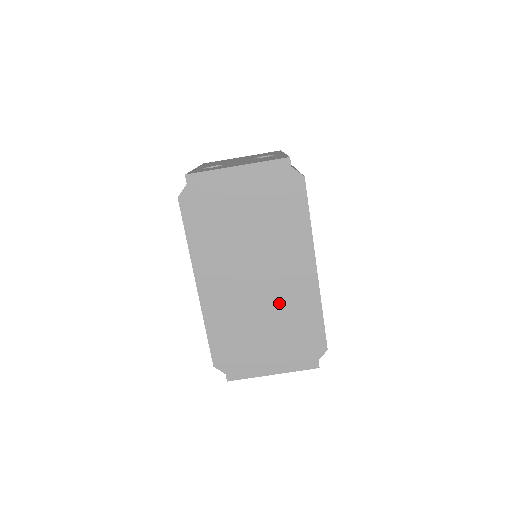
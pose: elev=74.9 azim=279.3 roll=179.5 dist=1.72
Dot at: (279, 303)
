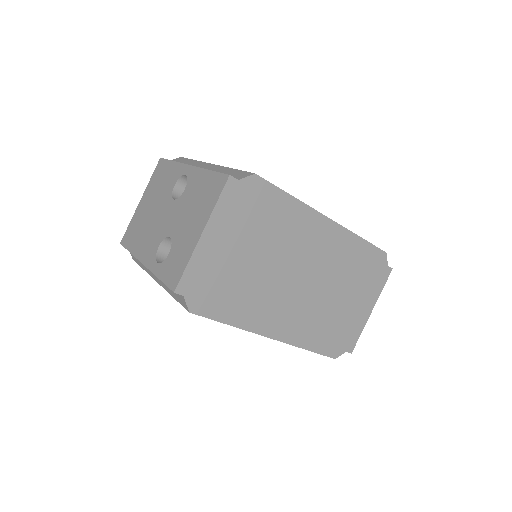
Dot at: (331, 271)
